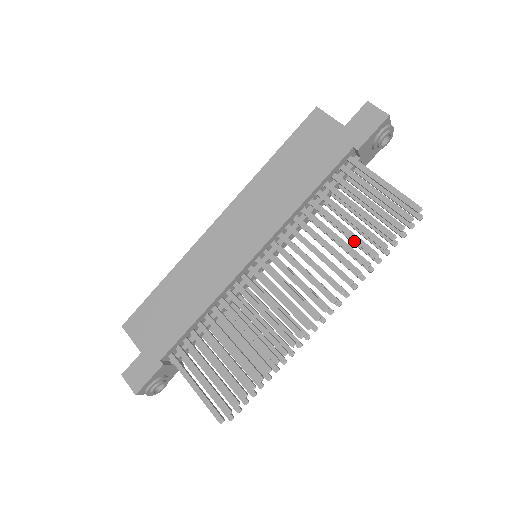
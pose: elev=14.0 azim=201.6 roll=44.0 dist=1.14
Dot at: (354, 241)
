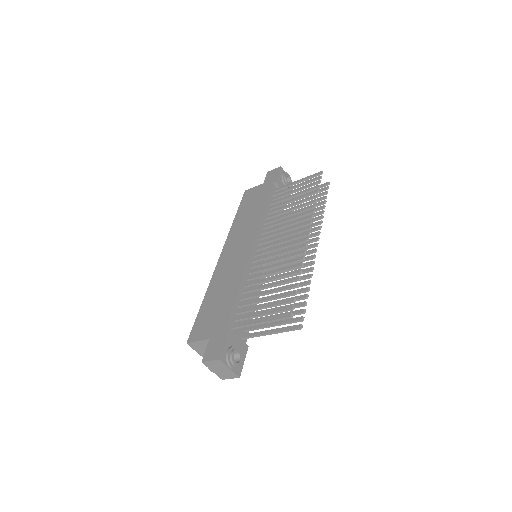
Dot at: (301, 202)
